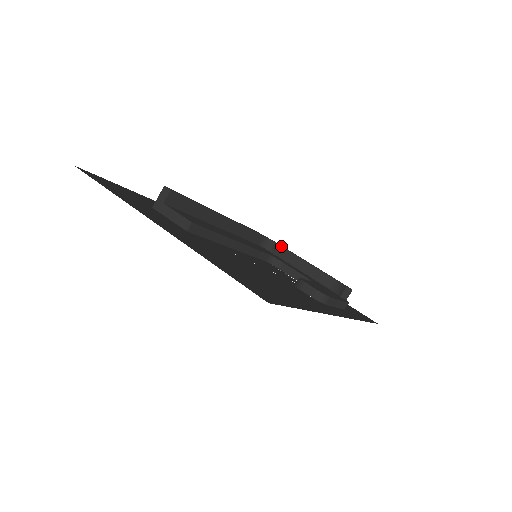
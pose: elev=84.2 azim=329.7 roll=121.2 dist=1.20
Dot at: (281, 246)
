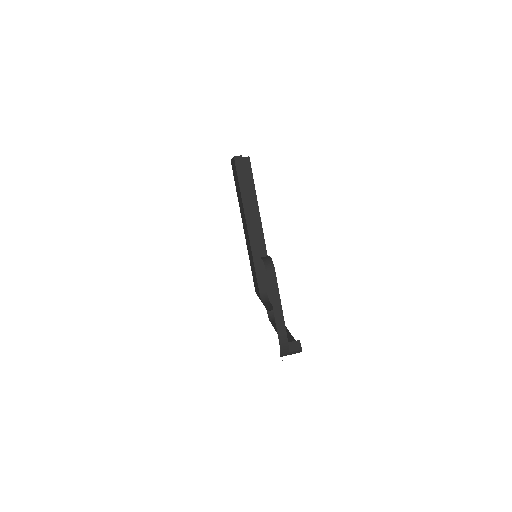
Dot at: occluded
